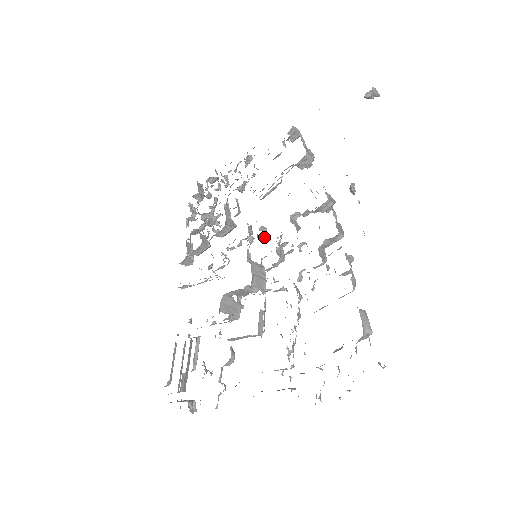
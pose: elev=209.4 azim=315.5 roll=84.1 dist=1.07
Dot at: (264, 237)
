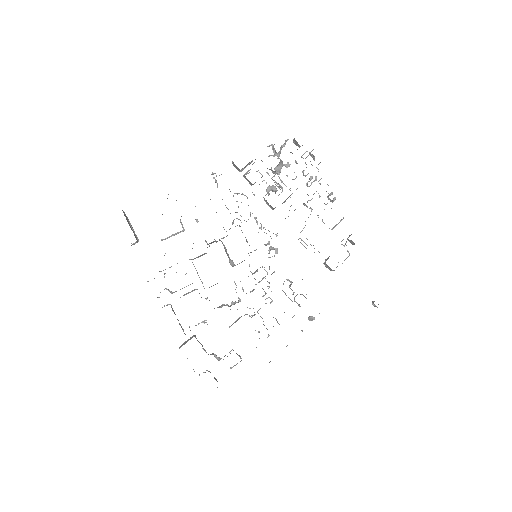
Dot at: occluded
